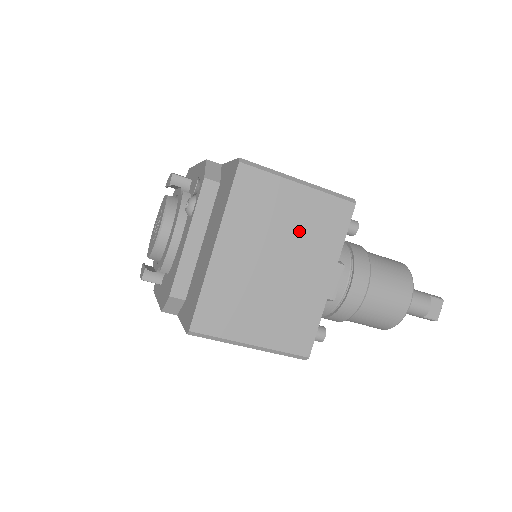
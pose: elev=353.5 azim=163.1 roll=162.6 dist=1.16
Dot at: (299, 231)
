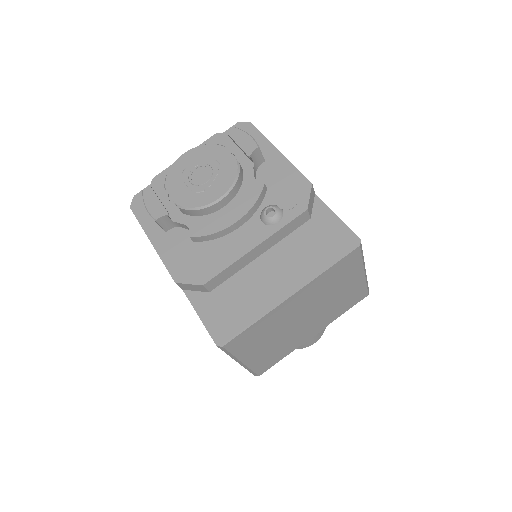
Dot at: (334, 301)
